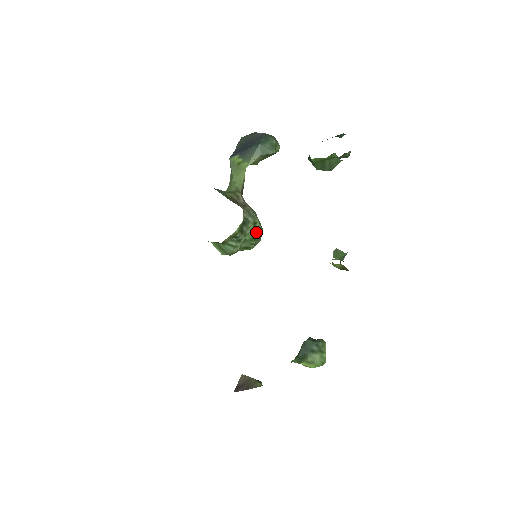
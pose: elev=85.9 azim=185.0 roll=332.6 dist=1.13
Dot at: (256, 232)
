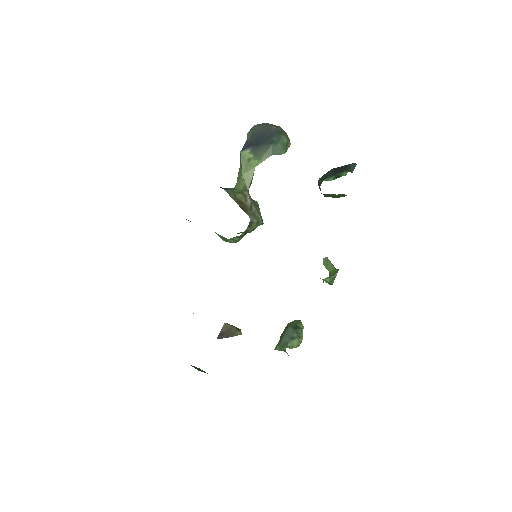
Dot at: (257, 226)
